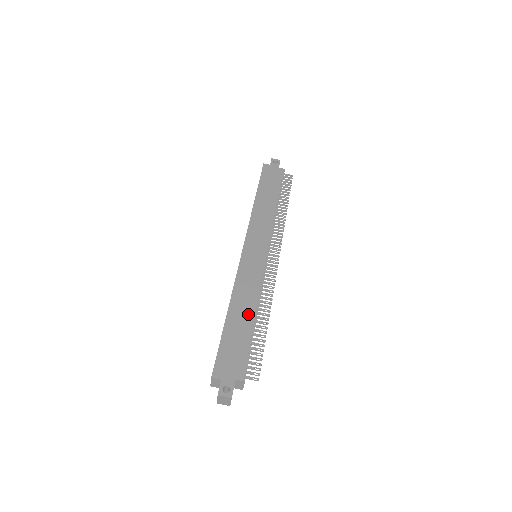
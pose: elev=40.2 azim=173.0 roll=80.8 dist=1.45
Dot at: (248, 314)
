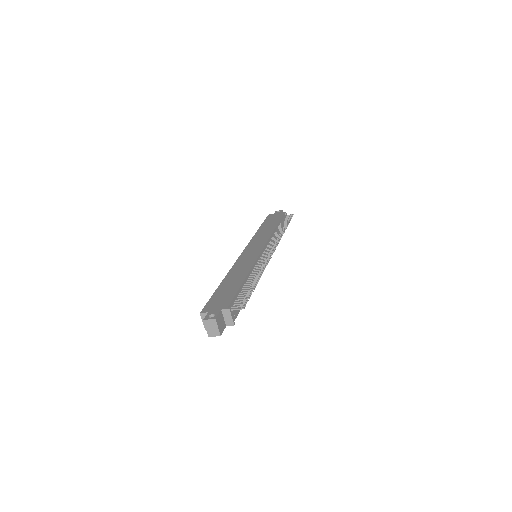
Dot at: (240, 278)
